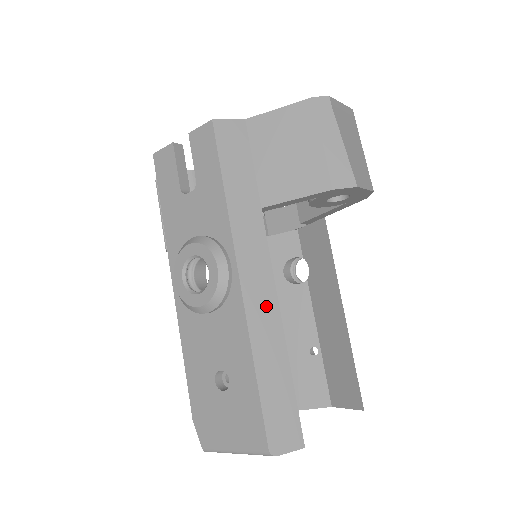
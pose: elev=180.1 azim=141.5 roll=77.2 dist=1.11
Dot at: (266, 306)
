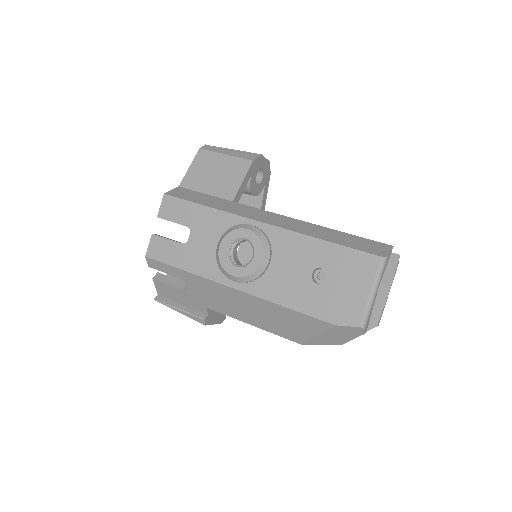
Dot at: (290, 222)
